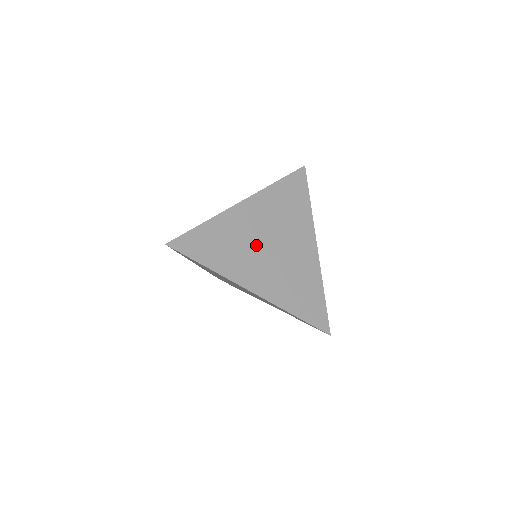
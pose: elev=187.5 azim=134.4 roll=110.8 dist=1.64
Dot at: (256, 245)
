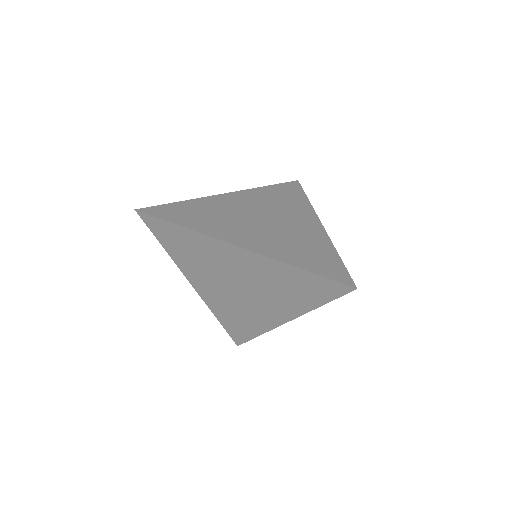
Dot at: (244, 218)
